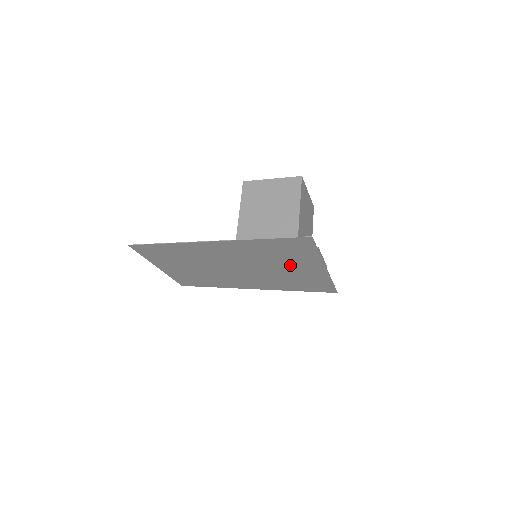
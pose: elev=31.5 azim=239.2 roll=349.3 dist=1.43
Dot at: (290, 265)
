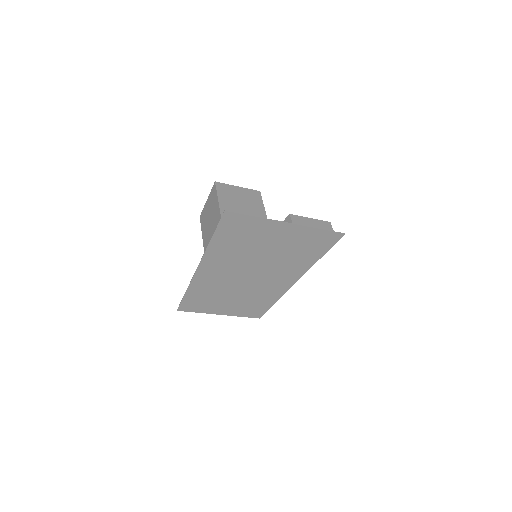
Dot at: (266, 242)
